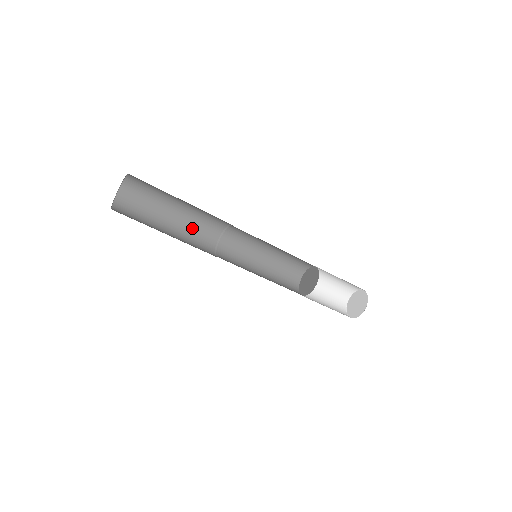
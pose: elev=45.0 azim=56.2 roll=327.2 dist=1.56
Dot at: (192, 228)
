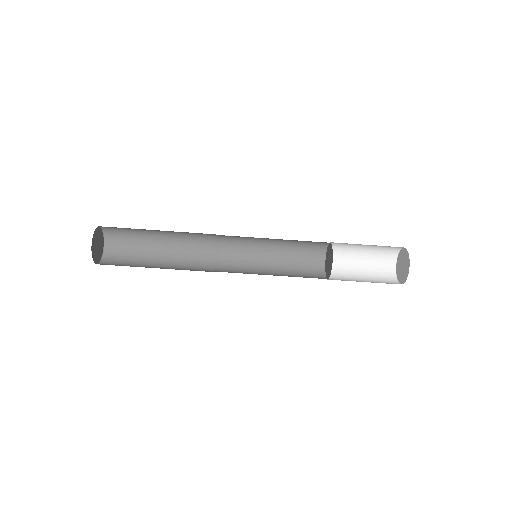
Dot at: occluded
